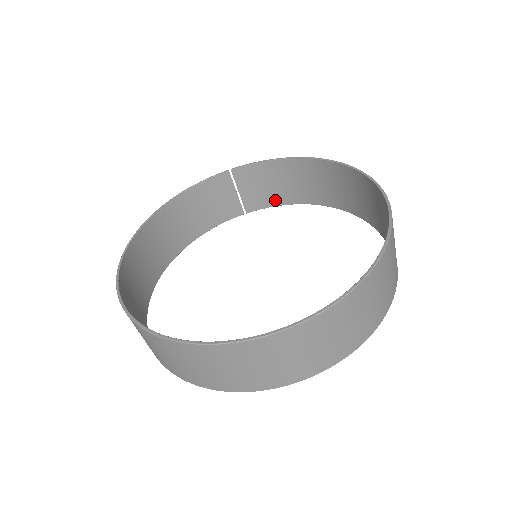
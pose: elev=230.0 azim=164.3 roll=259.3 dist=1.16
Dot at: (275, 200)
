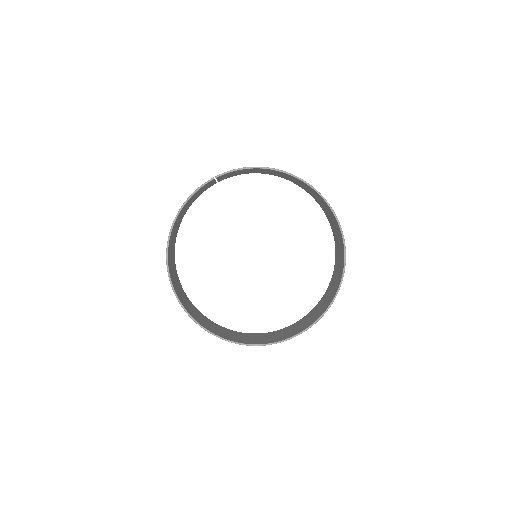
Dot at: occluded
